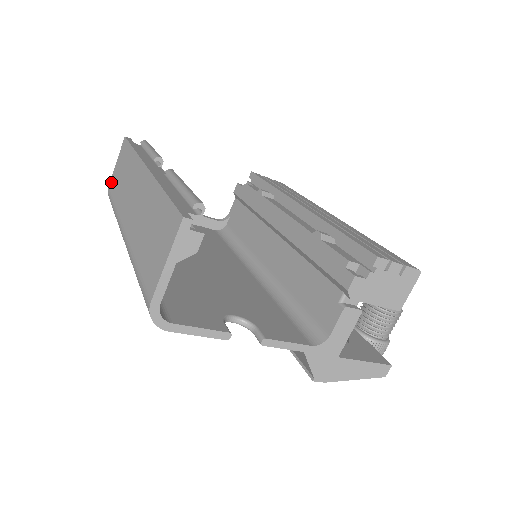
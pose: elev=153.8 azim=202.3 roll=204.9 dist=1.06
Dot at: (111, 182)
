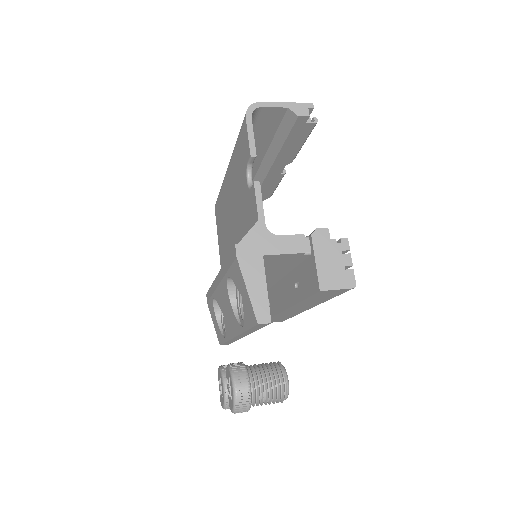
Dot at: occluded
